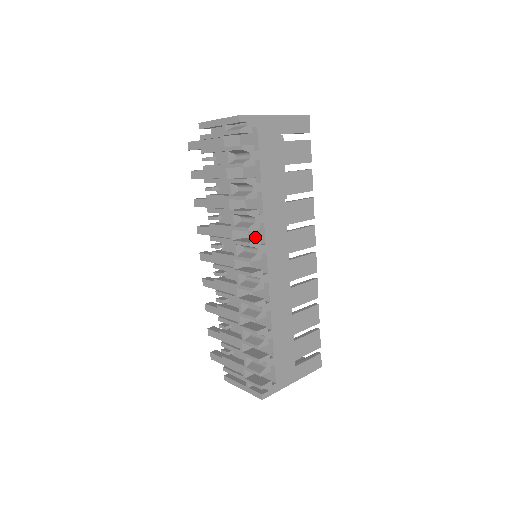
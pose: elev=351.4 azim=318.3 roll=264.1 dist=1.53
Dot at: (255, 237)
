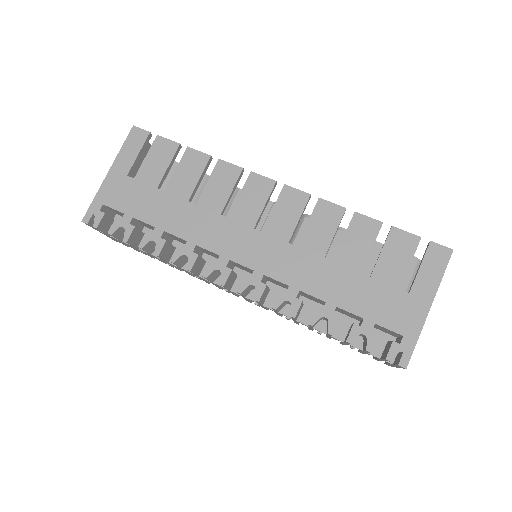
Dot at: (217, 257)
